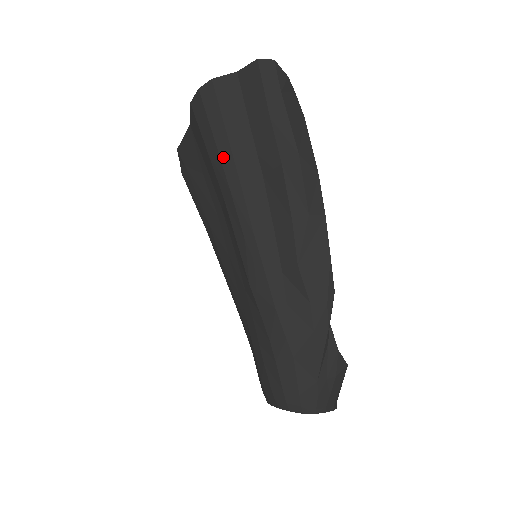
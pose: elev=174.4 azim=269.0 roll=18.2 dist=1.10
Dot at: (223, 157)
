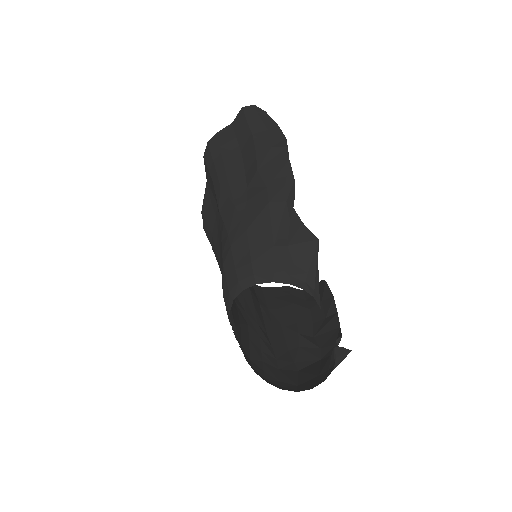
Dot at: (215, 158)
